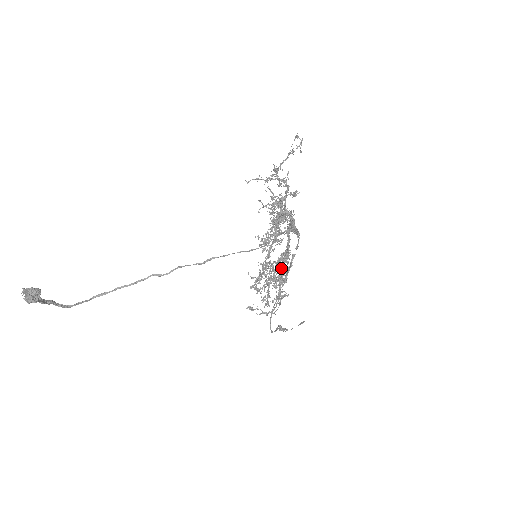
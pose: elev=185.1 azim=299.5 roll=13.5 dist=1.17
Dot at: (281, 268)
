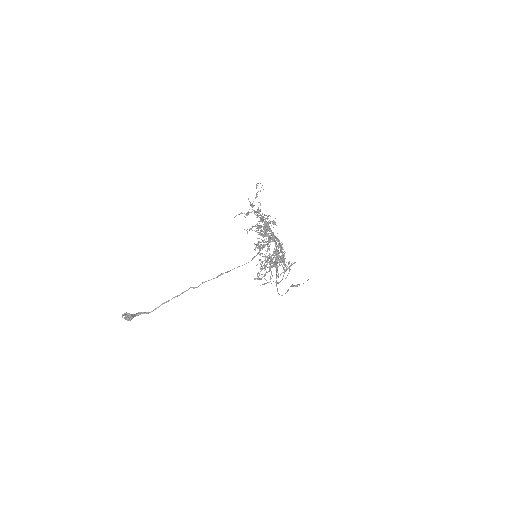
Dot at: (272, 263)
